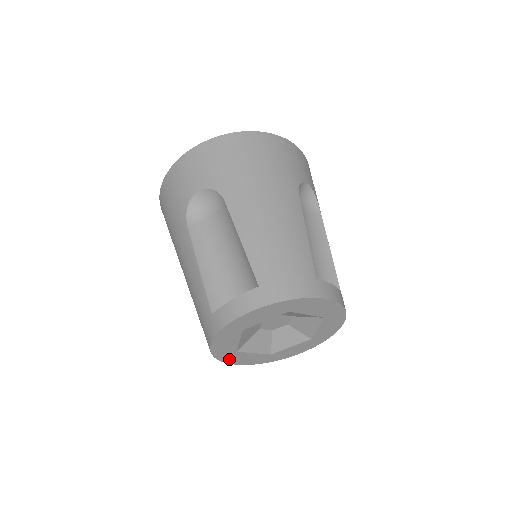
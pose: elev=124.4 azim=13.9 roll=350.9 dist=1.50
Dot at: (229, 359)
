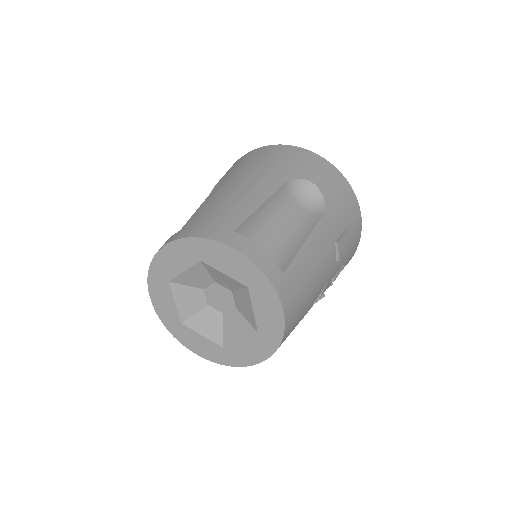
Dot at: (181, 337)
